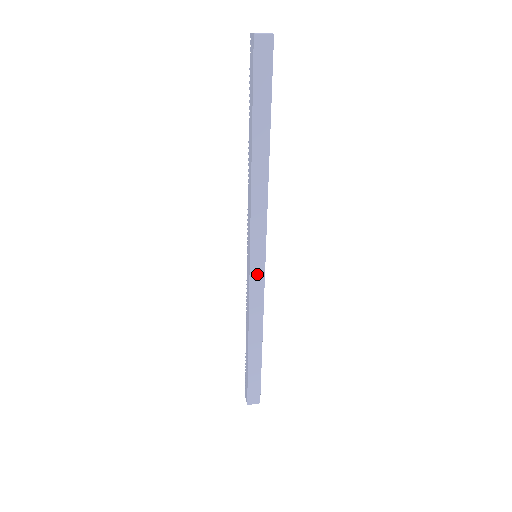
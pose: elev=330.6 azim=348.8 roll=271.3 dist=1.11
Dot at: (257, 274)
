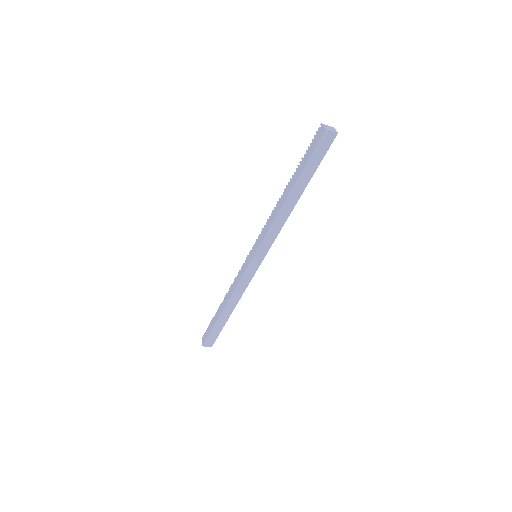
Dot at: (252, 268)
